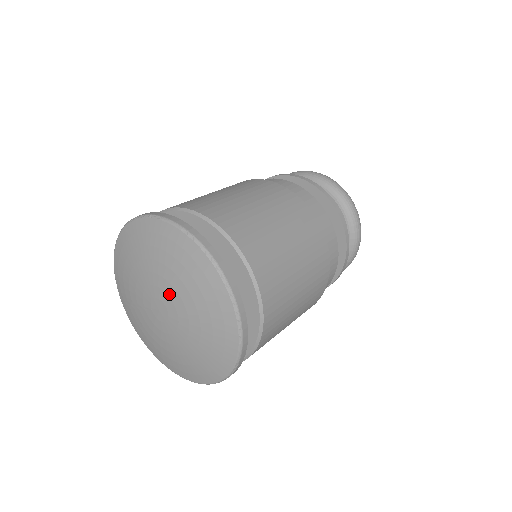
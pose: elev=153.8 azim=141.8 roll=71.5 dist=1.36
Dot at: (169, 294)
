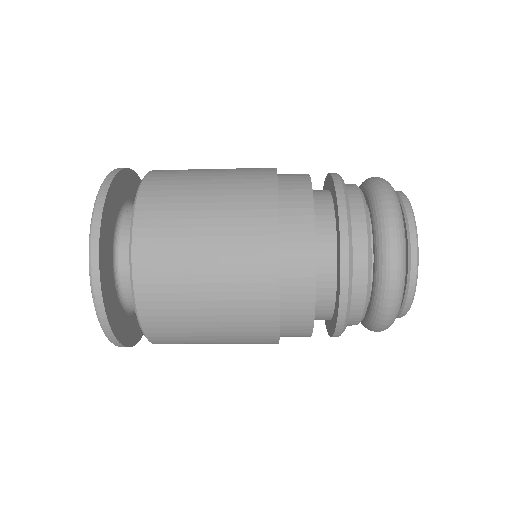
Dot at: occluded
